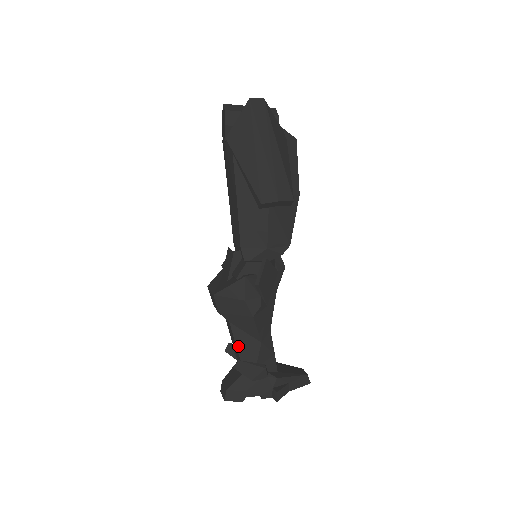
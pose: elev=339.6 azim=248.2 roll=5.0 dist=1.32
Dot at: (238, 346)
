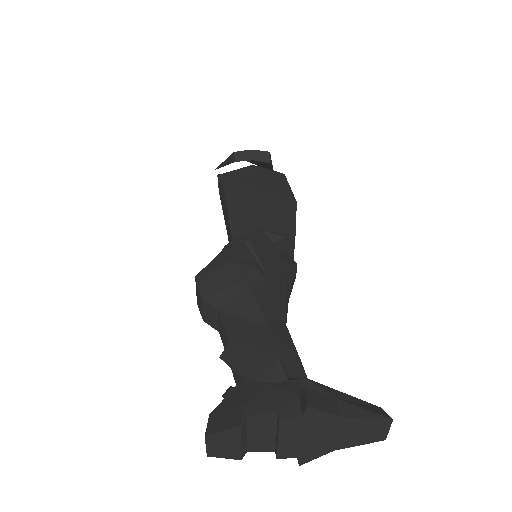
Dot at: (231, 339)
